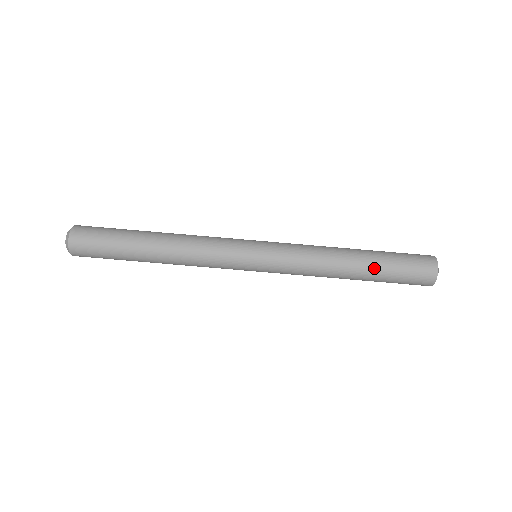
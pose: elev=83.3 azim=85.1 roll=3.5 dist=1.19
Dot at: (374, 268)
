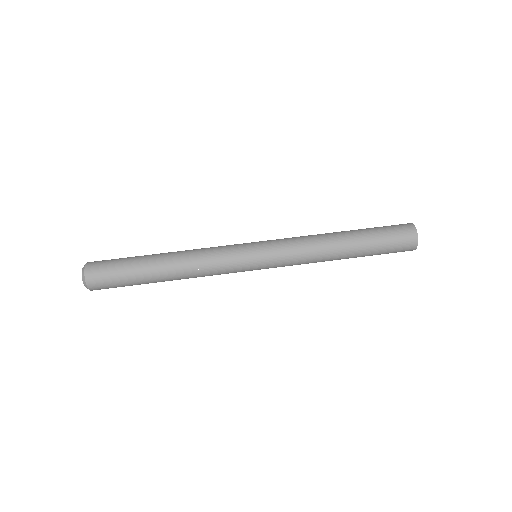
Dot at: (362, 249)
